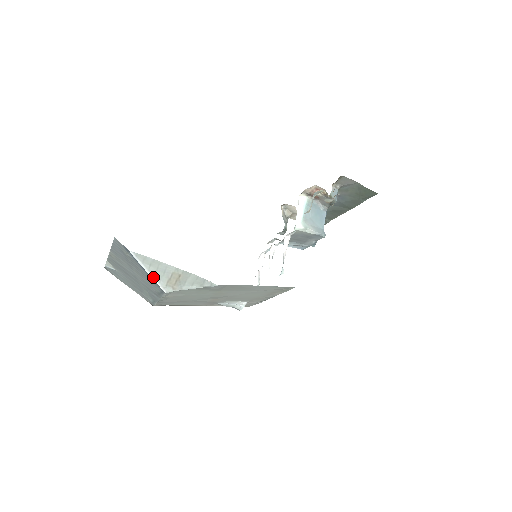
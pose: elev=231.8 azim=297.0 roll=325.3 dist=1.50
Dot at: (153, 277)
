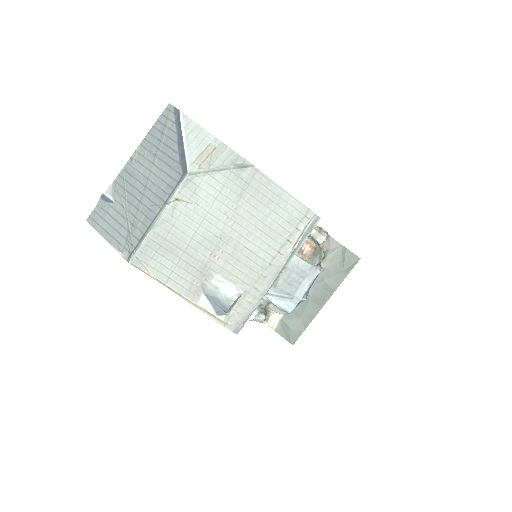
Dot at: (186, 148)
